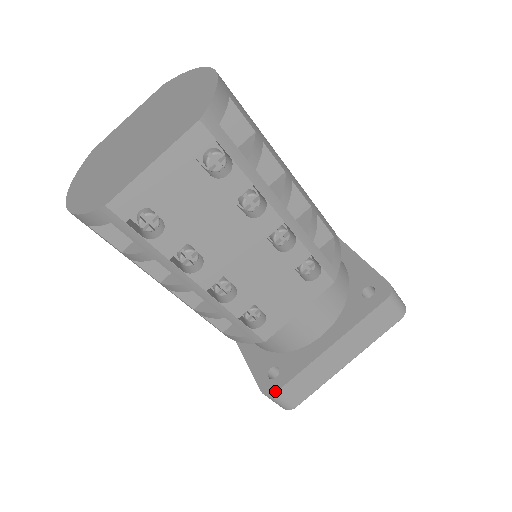
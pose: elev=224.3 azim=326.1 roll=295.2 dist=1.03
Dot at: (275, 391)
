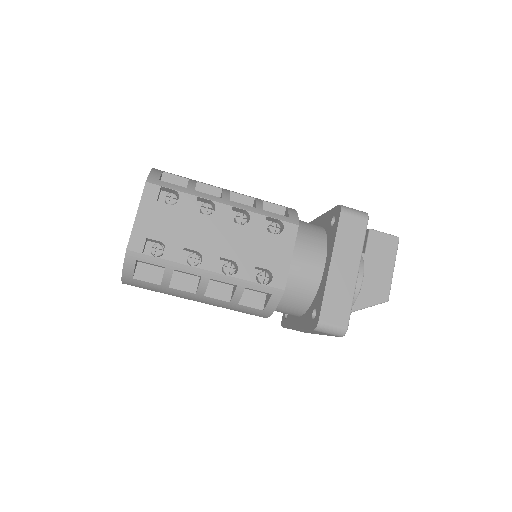
Dot at: (318, 320)
